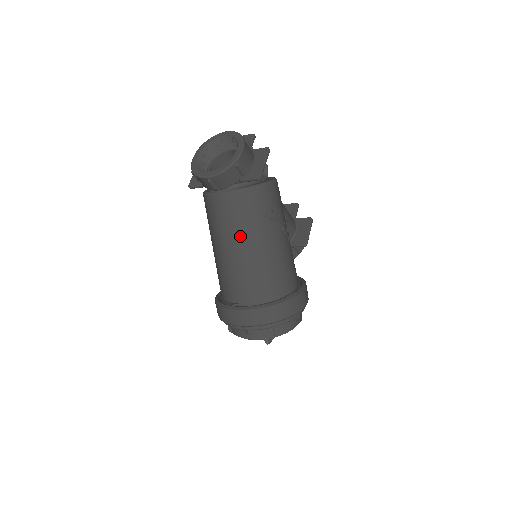
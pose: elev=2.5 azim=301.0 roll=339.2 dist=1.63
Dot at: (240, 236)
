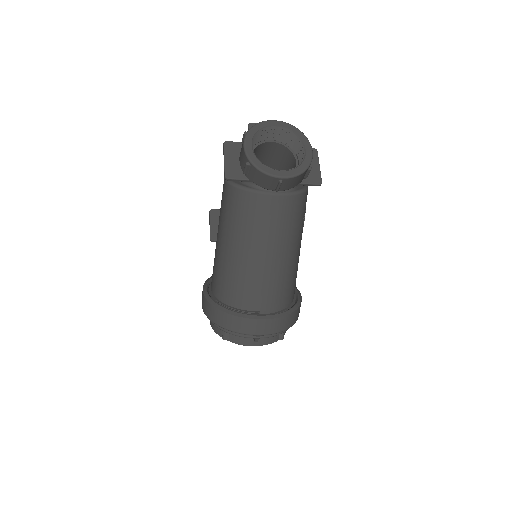
Dot at: (283, 242)
